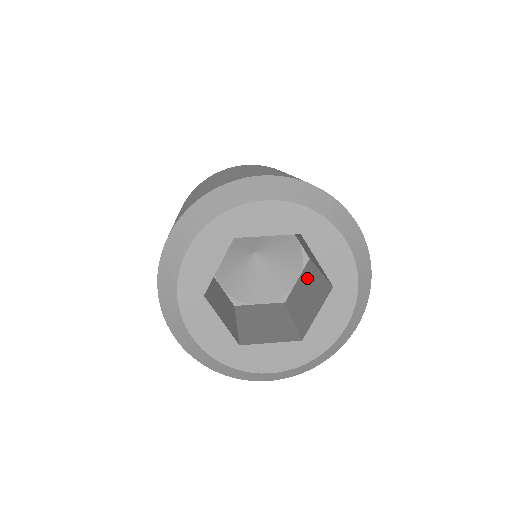
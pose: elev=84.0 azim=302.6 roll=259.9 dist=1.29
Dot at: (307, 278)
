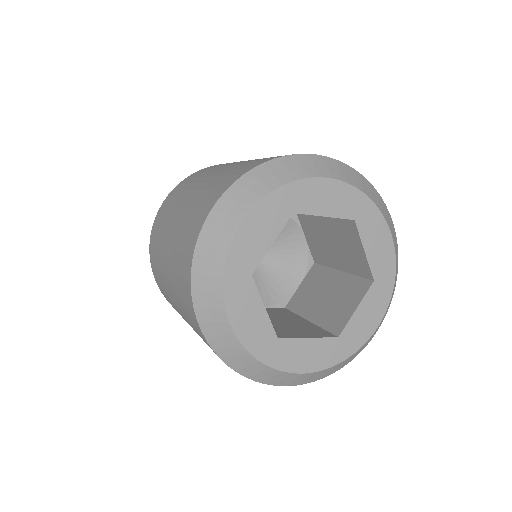
Dot at: (319, 280)
